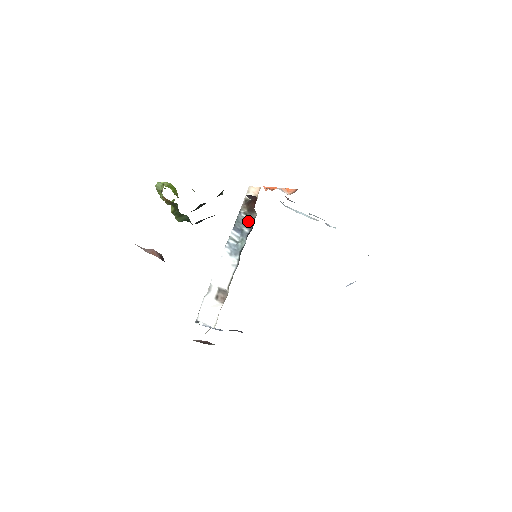
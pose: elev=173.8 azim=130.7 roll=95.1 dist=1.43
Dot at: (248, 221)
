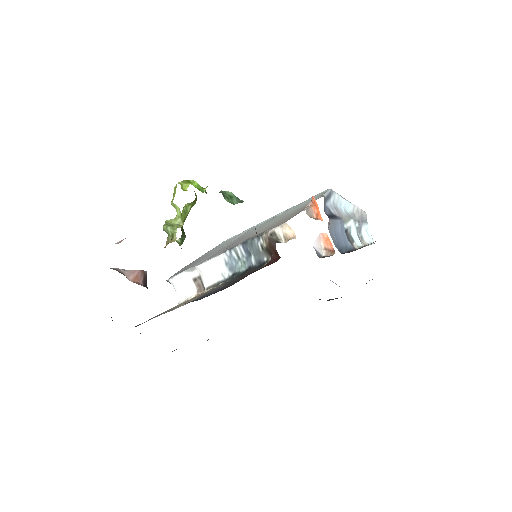
Dot at: (260, 255)
